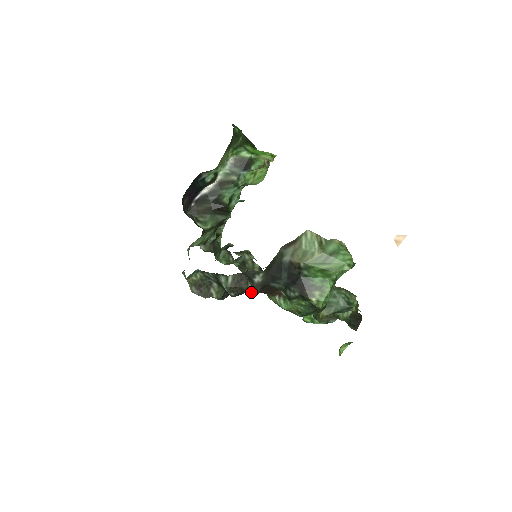
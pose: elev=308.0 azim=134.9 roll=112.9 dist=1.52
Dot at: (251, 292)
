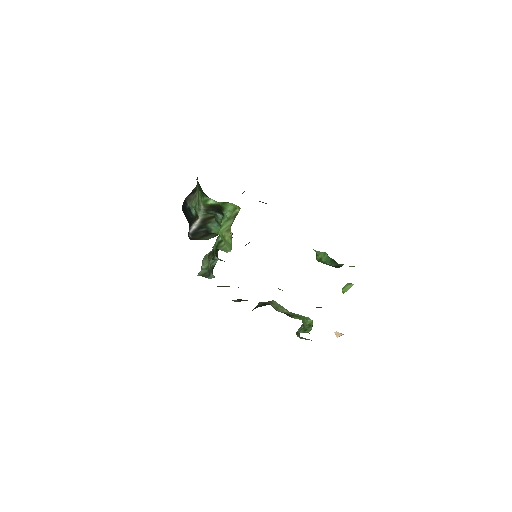
Dot at: occluded
